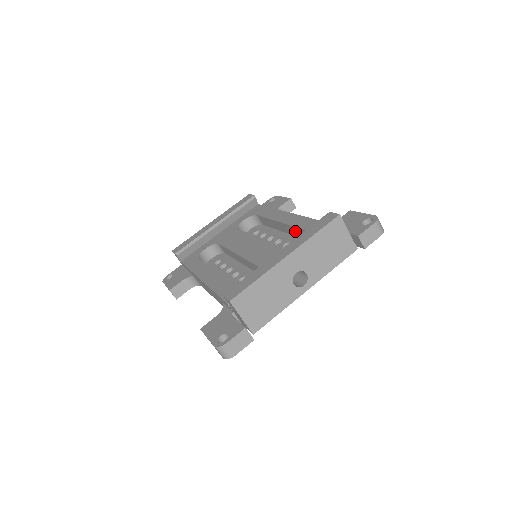
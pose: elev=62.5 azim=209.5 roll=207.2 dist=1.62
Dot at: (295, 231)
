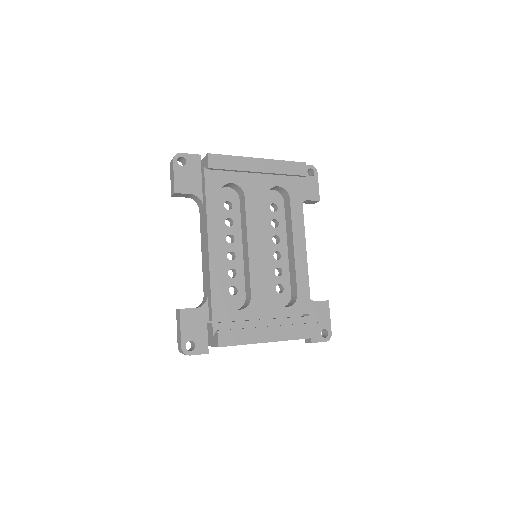
Dot at: (293, 274)
